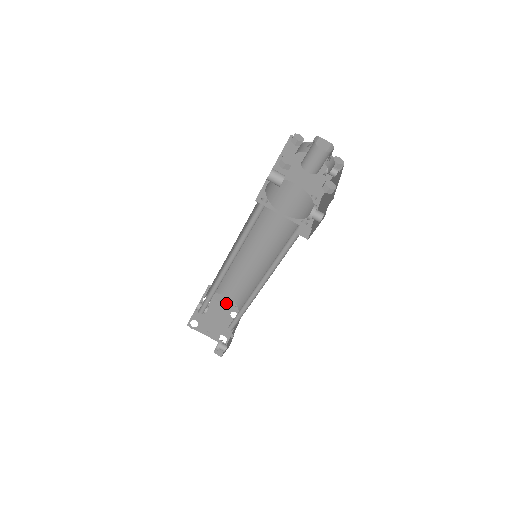
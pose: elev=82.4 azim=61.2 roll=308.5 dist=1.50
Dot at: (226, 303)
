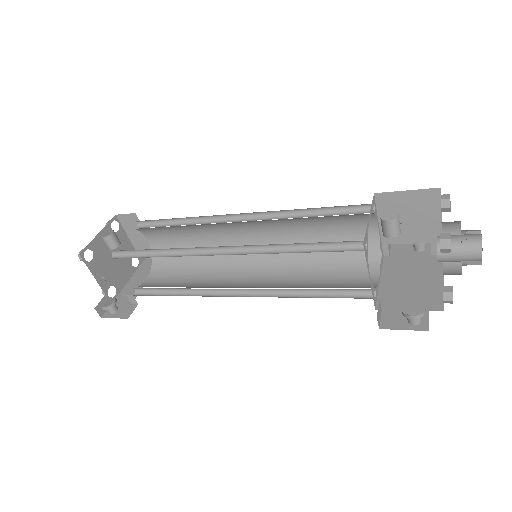
Dot at: (136, 242)
